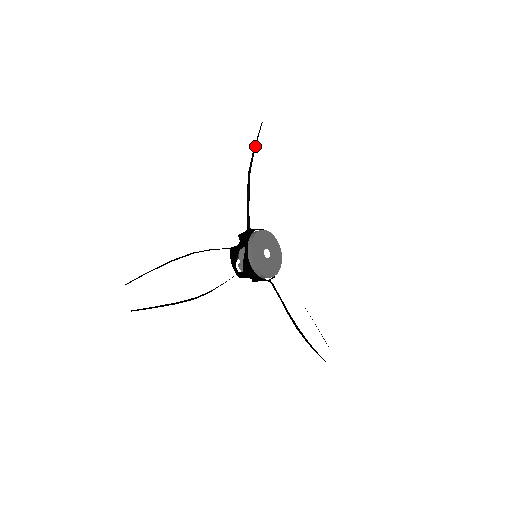
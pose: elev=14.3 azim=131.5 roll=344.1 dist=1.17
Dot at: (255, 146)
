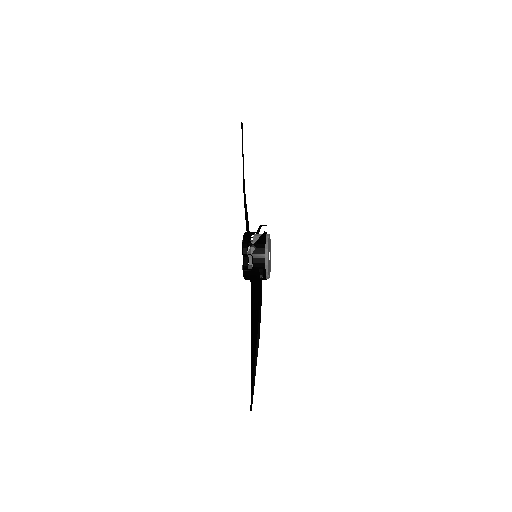
Dot at: (243, 163)
